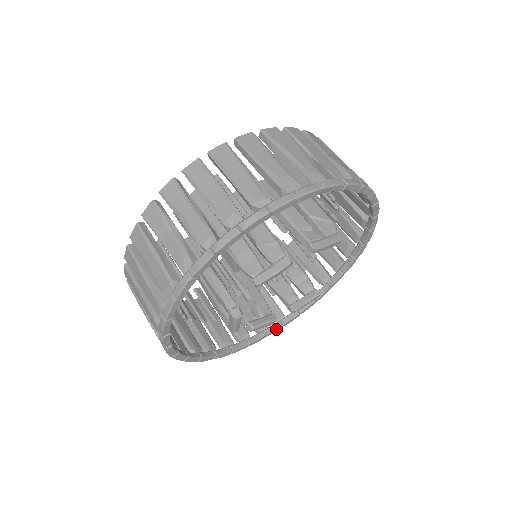
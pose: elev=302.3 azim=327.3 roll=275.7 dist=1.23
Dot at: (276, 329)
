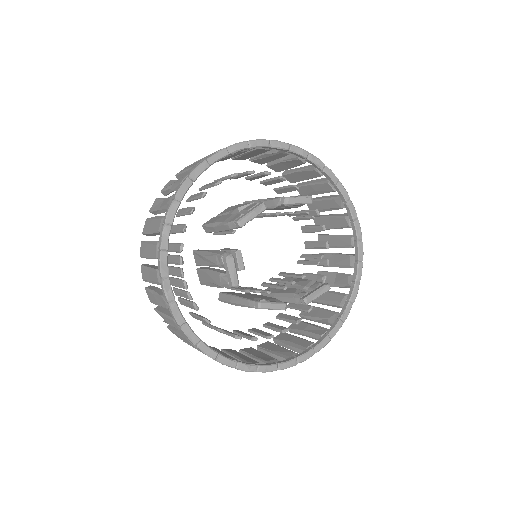
Dot at: (307, 353)
